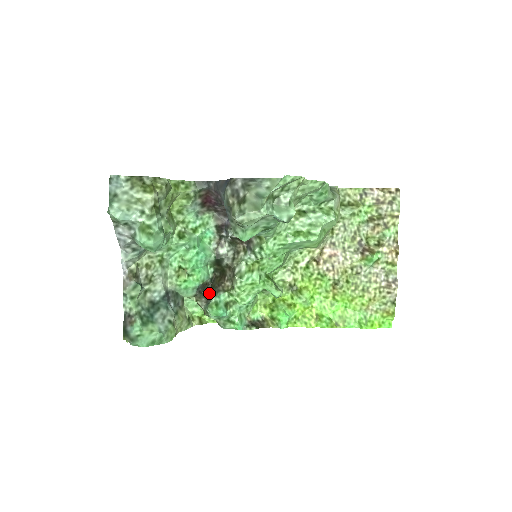
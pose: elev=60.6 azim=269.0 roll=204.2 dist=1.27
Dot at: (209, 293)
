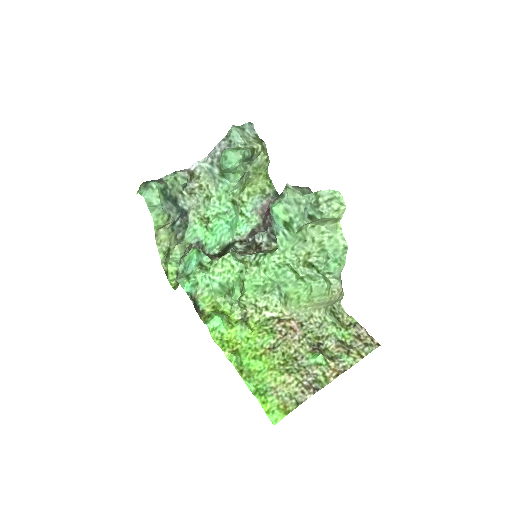
Dot at: occluded
